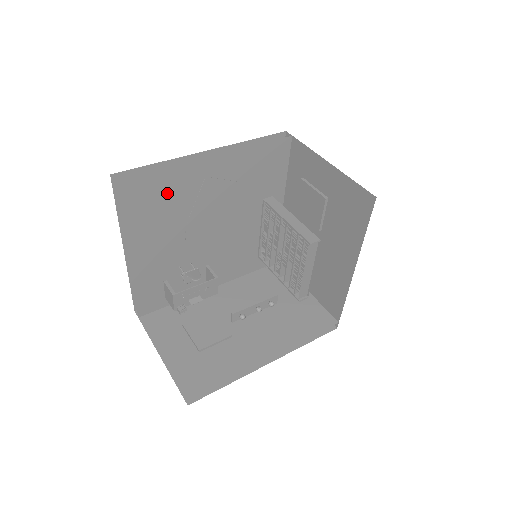
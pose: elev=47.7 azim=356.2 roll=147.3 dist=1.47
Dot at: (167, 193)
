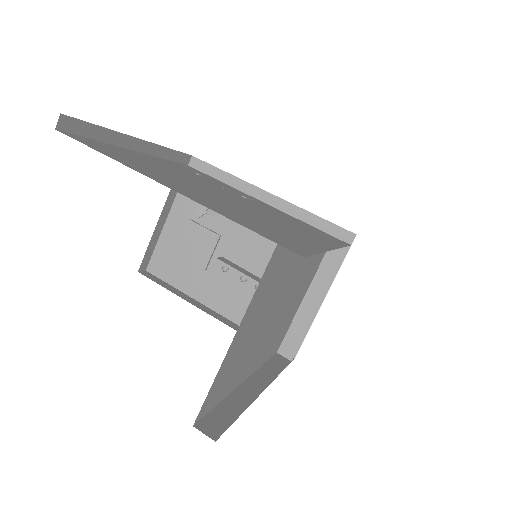
Dot at: occluded
